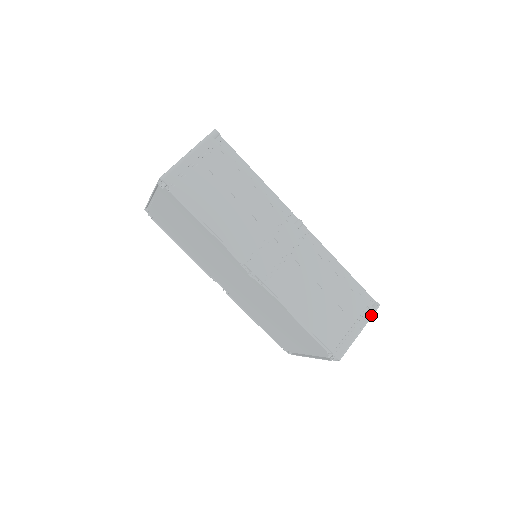
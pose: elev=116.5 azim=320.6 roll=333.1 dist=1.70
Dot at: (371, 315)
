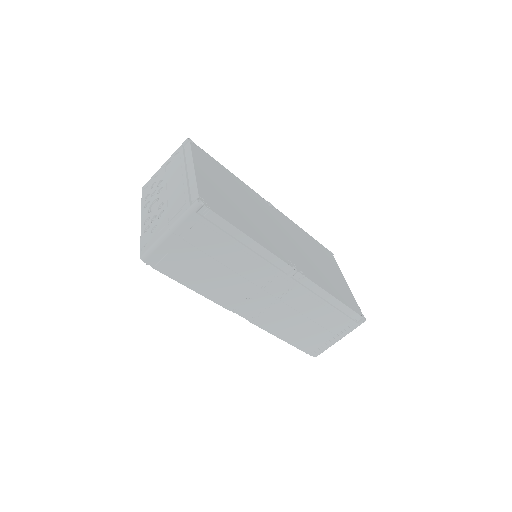
Dot at: occluded
